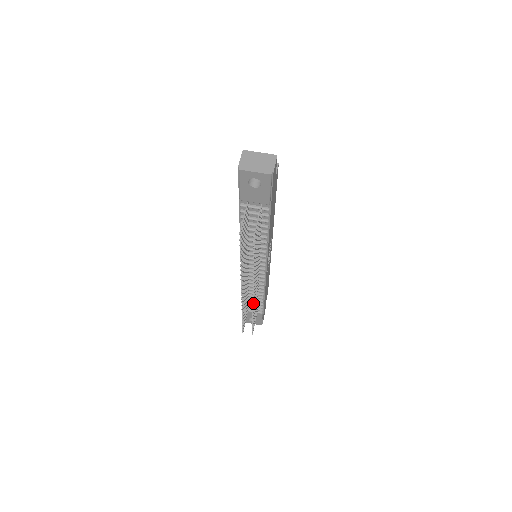
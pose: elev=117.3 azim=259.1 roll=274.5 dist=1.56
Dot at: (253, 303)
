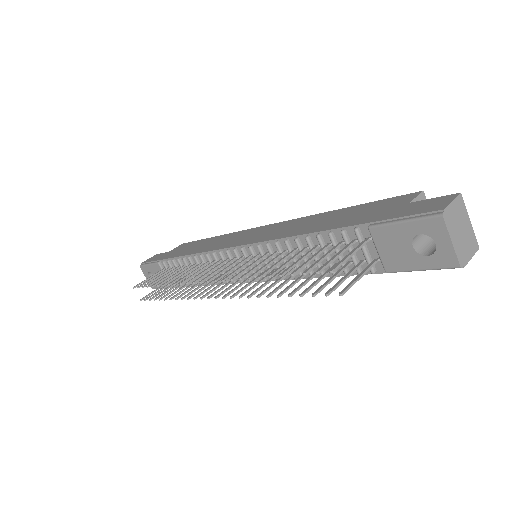
Dot at: occluded
